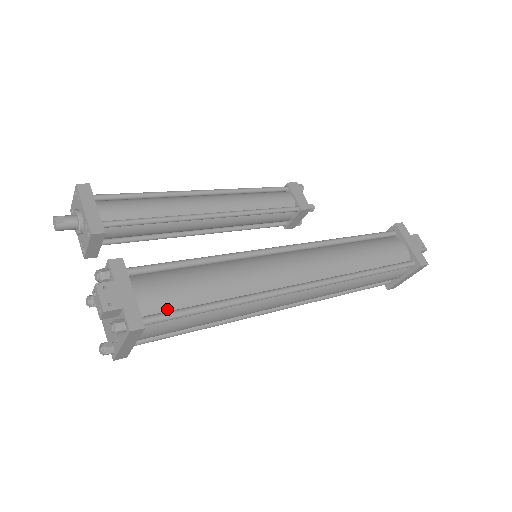
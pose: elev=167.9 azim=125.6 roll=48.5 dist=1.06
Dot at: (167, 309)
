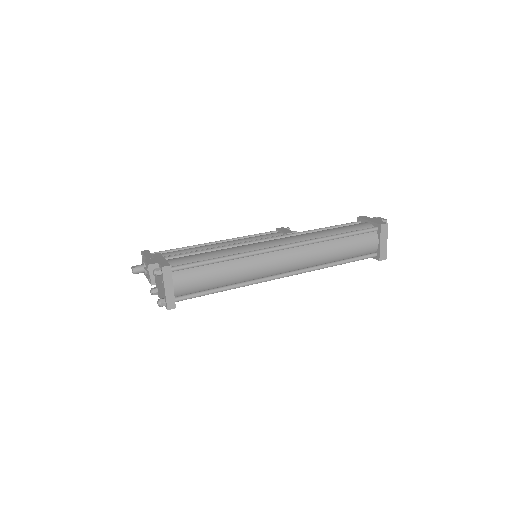
Dot at: occluded
